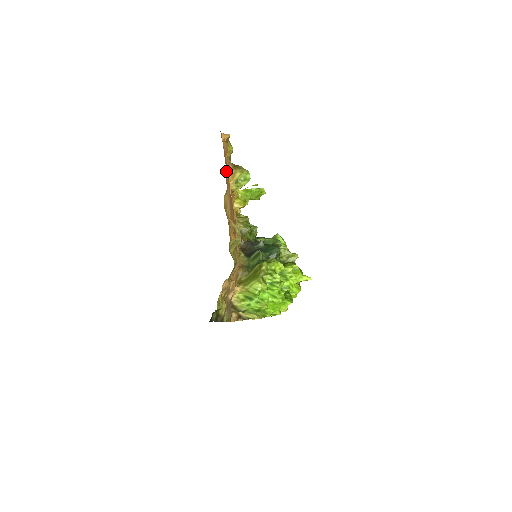
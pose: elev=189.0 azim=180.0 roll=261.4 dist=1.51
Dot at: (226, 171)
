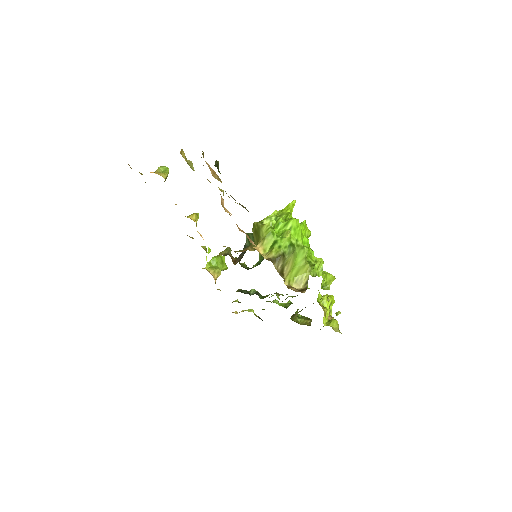
Dot at: occluded
